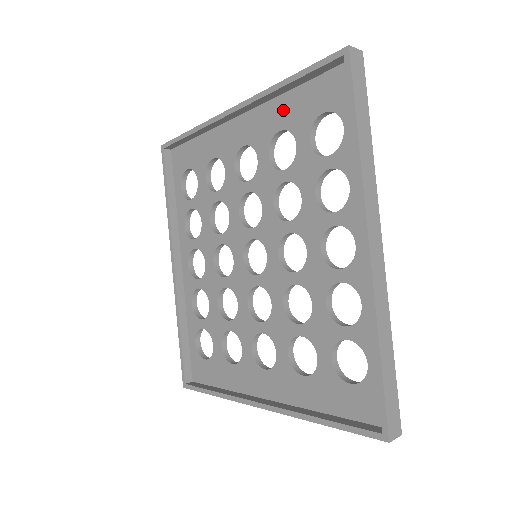
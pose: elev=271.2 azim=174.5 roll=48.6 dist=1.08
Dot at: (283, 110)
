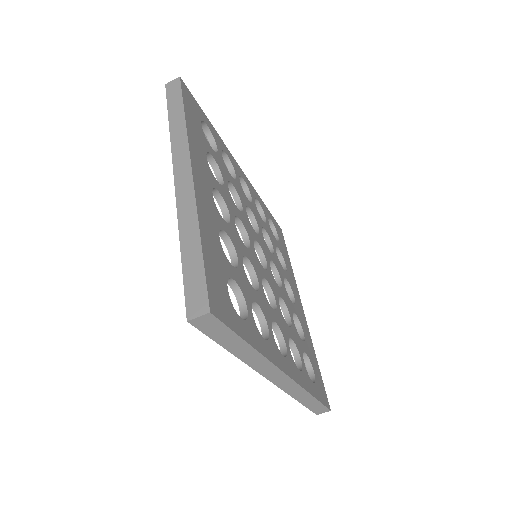
Dot at: occluded
